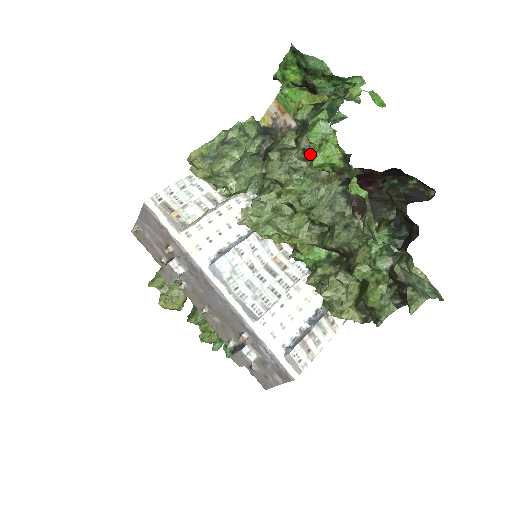
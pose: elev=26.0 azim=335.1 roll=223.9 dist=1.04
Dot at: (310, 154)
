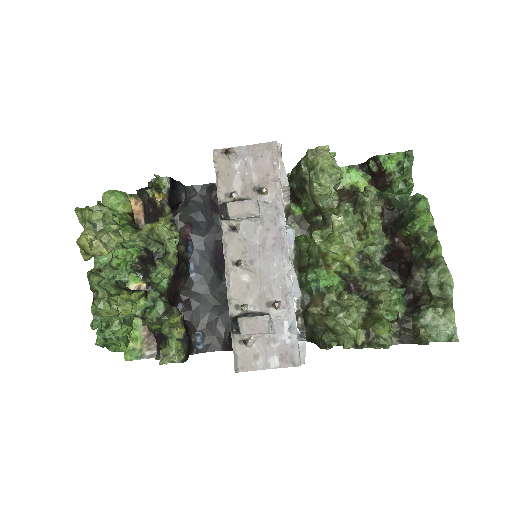
Dot at: (381, 213)
